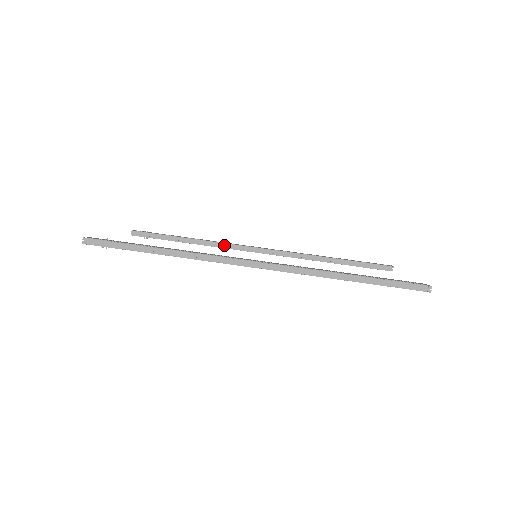
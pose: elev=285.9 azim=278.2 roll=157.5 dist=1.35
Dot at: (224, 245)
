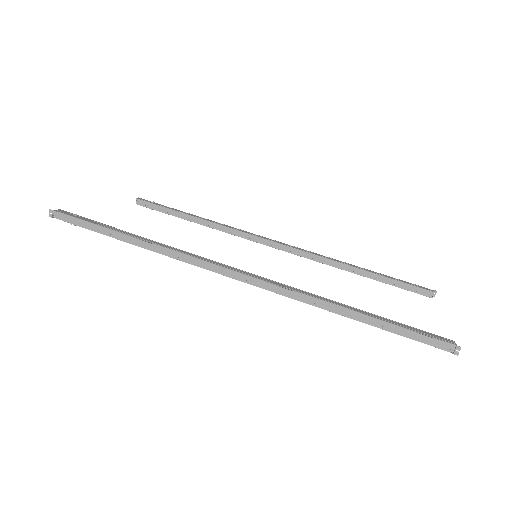
Dot at: (233, 231)
